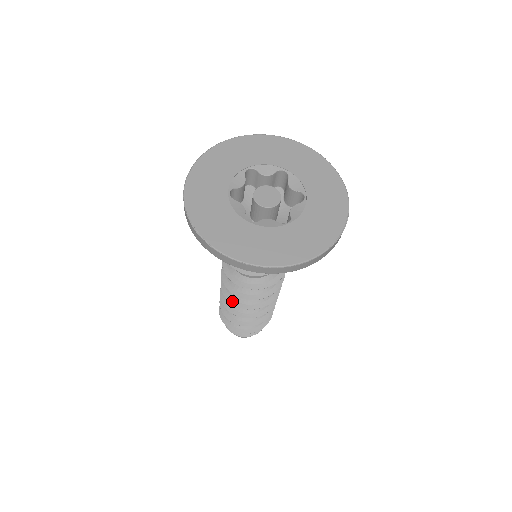
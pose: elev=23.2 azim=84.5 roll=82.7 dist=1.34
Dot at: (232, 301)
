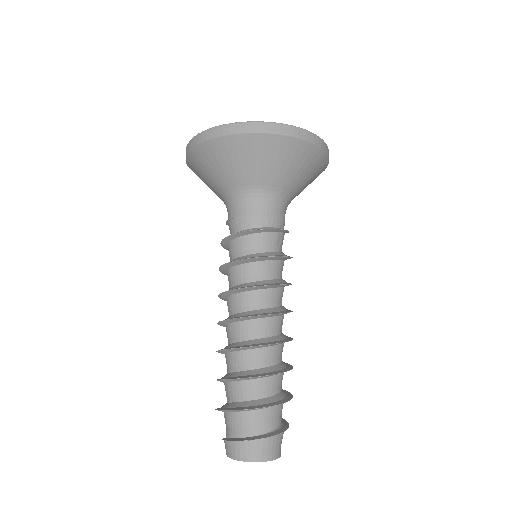
Dot at: (231, 318)
